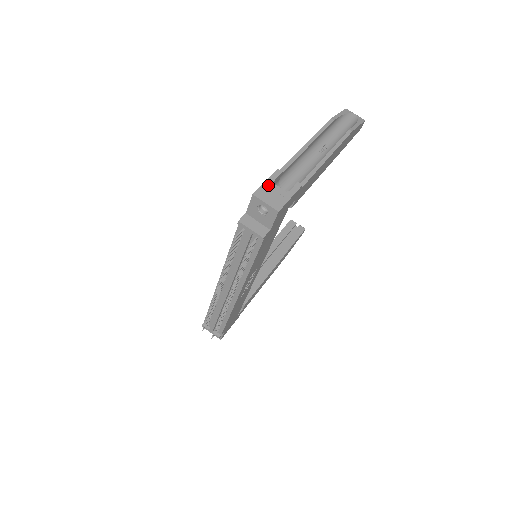
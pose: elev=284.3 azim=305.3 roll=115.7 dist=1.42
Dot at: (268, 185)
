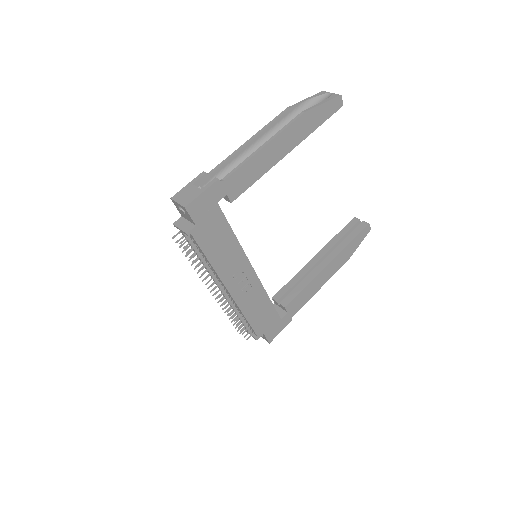
Dot at: (187, 187)
